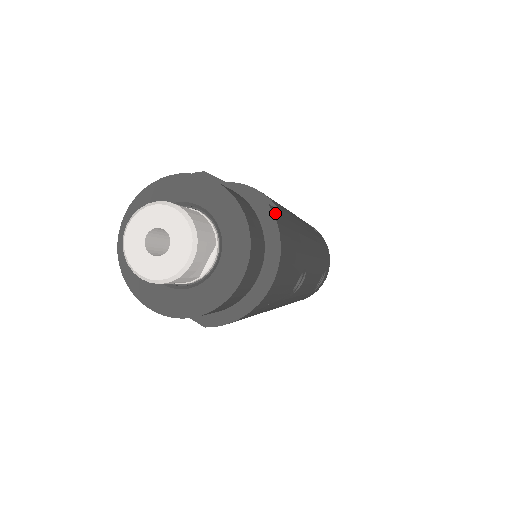
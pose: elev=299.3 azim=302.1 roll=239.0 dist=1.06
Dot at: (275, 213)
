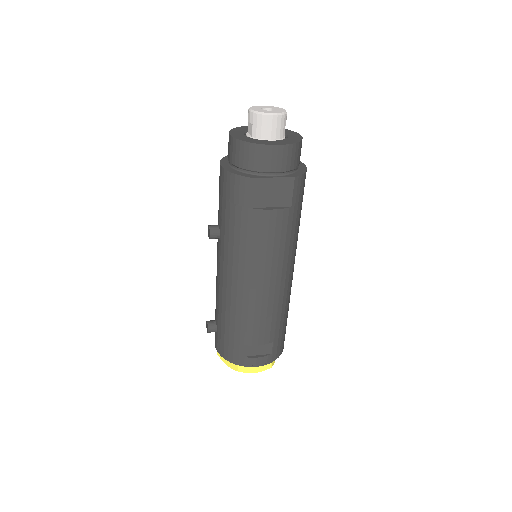
Dot at: occluded
